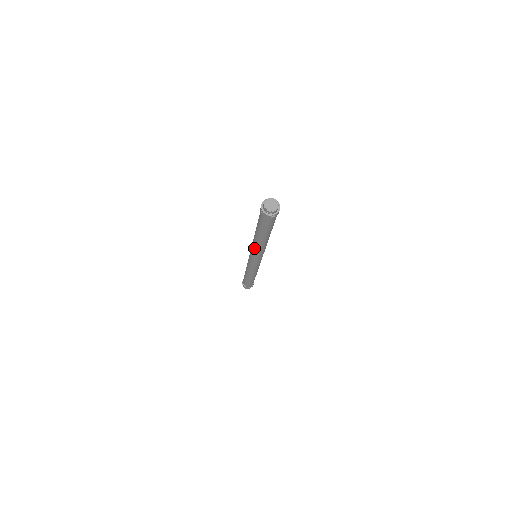
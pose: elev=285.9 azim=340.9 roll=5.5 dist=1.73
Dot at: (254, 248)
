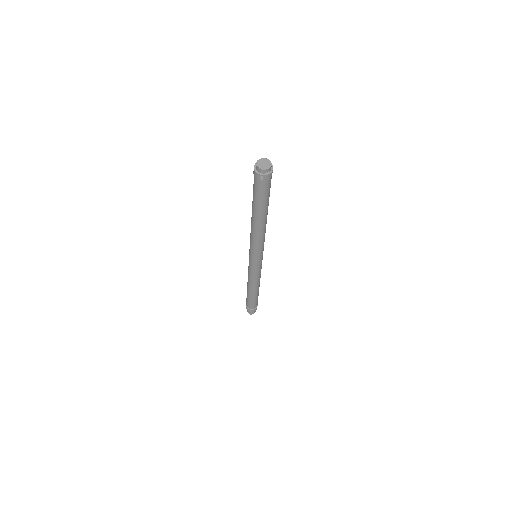
Dot at: (259, 240)
